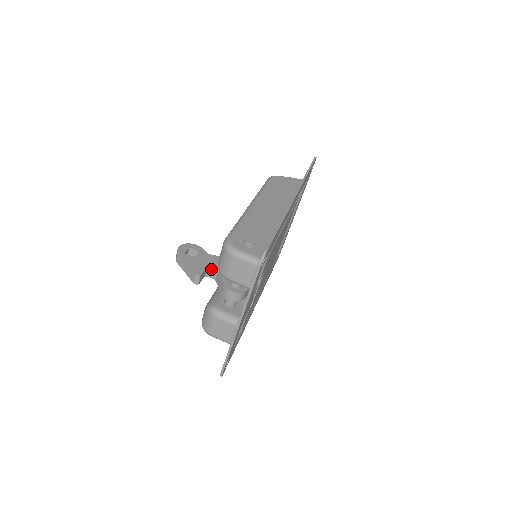
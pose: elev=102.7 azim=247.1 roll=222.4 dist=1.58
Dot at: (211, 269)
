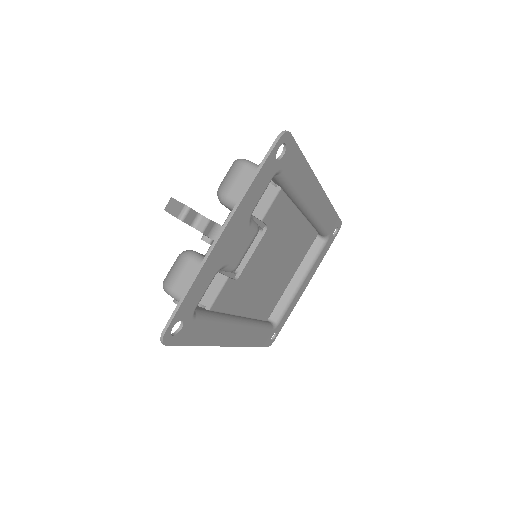
Dot at: (203, 218)
